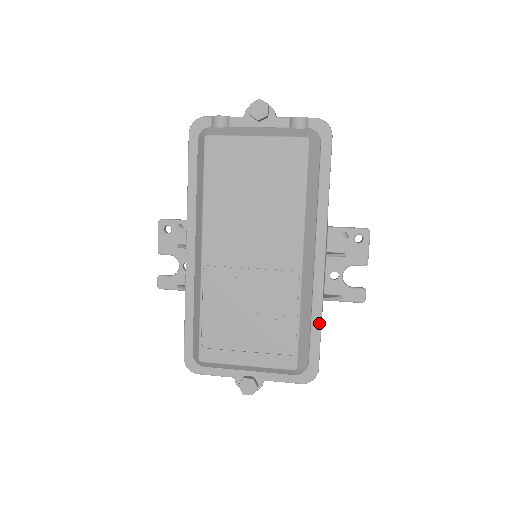
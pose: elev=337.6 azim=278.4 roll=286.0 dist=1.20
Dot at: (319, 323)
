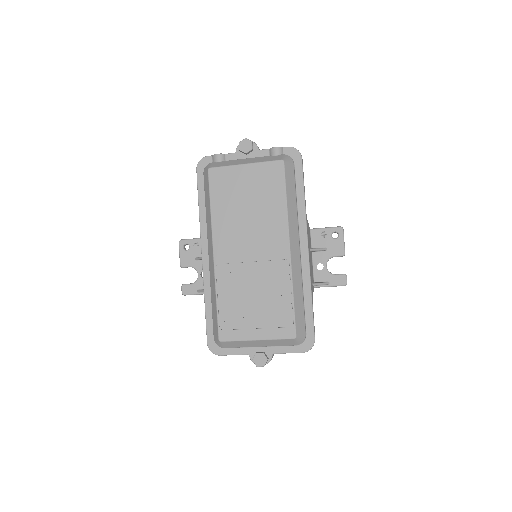
Dot at: (310, 301)
